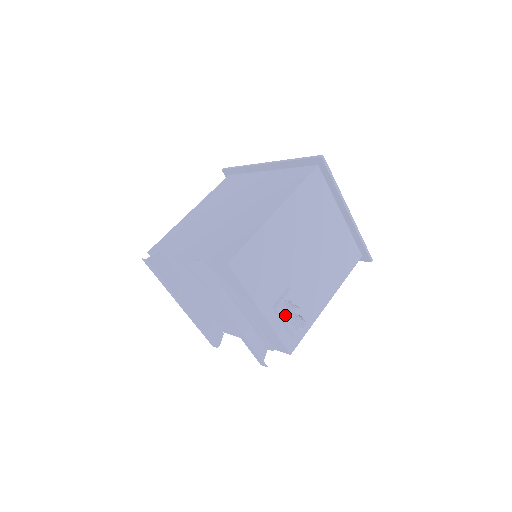
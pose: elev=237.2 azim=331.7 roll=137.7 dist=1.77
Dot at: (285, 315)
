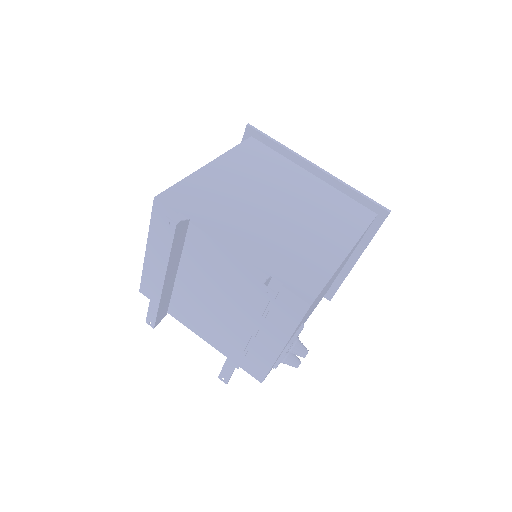
Dot at: (290, 352)
